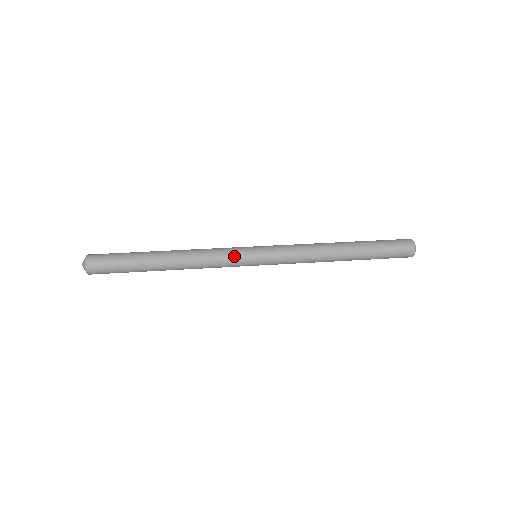
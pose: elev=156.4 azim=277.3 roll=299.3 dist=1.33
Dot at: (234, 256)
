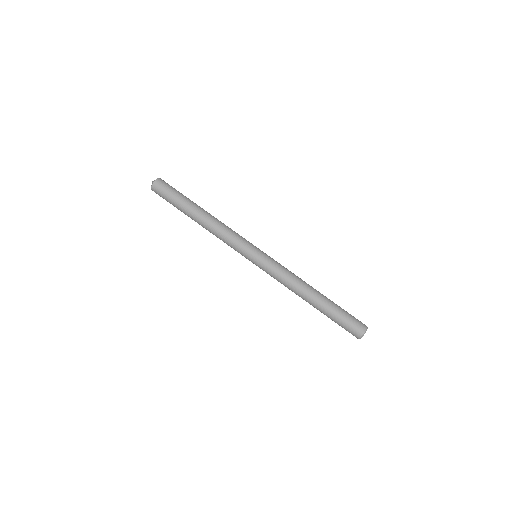
Dot at: (240, 247)
